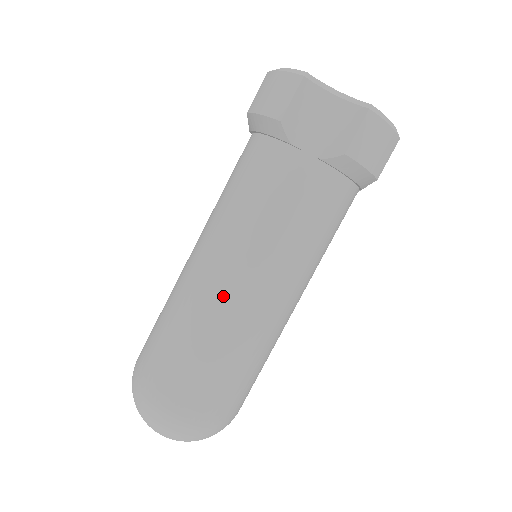
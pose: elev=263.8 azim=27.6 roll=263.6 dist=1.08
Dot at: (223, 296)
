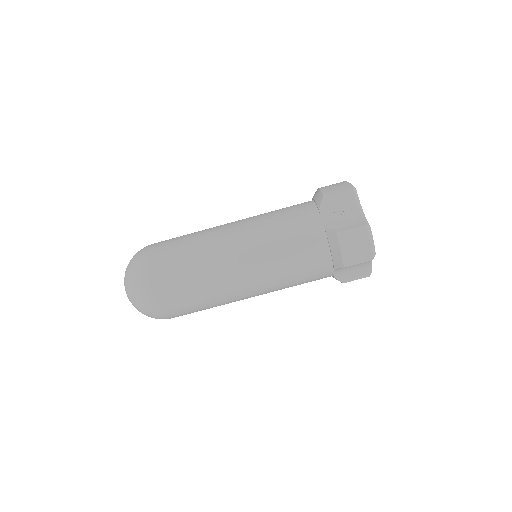
Dot at: (238, 297)
